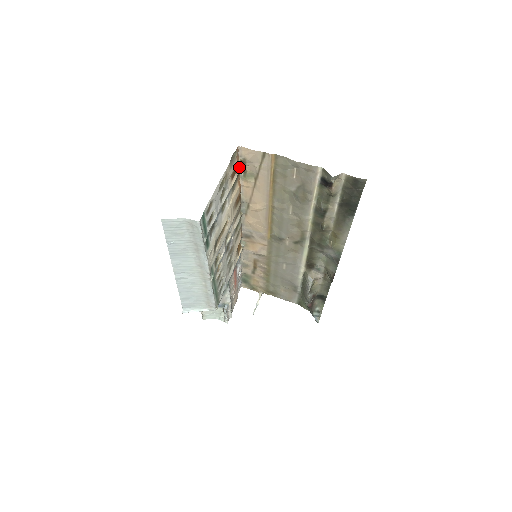
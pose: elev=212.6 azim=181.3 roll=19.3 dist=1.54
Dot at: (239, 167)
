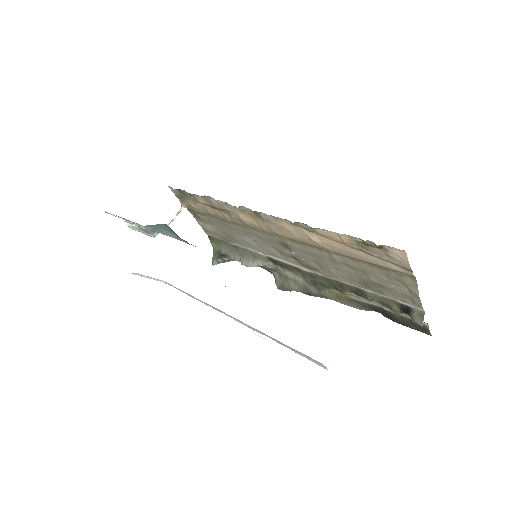
Dot at: (368, 240)
